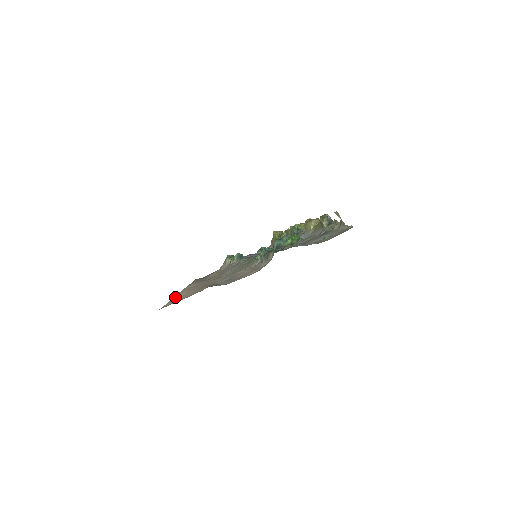
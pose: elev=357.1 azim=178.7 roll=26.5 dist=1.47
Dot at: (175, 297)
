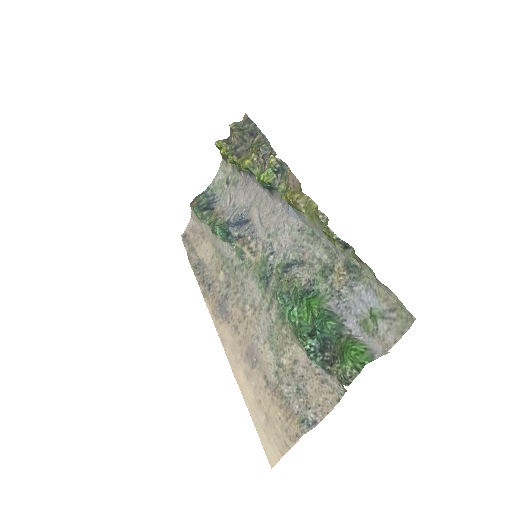
Dot at: (246, 398)
